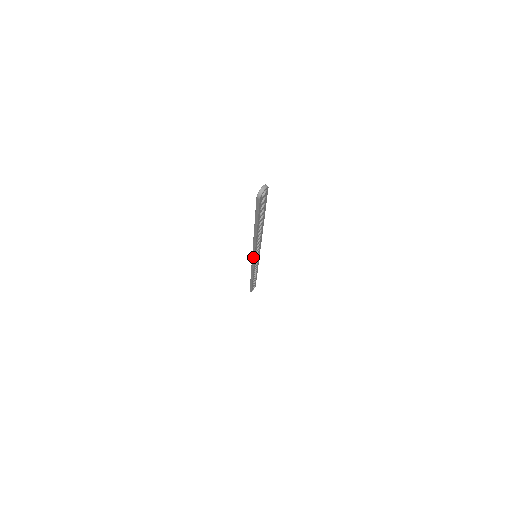
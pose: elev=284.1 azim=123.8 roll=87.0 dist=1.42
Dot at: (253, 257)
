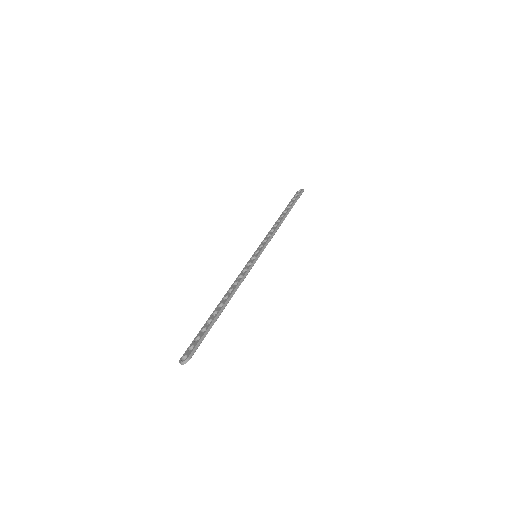
Dot at: (248, 263)
